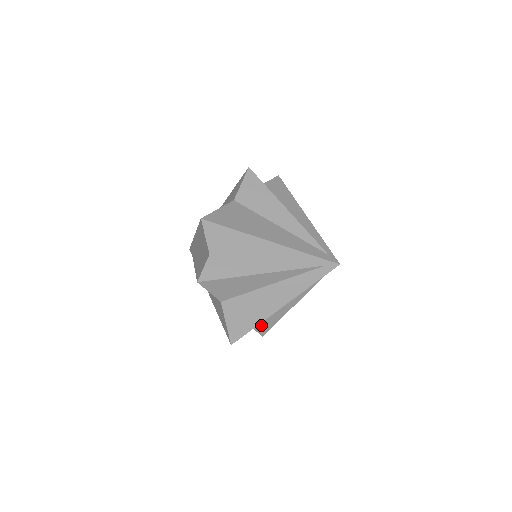
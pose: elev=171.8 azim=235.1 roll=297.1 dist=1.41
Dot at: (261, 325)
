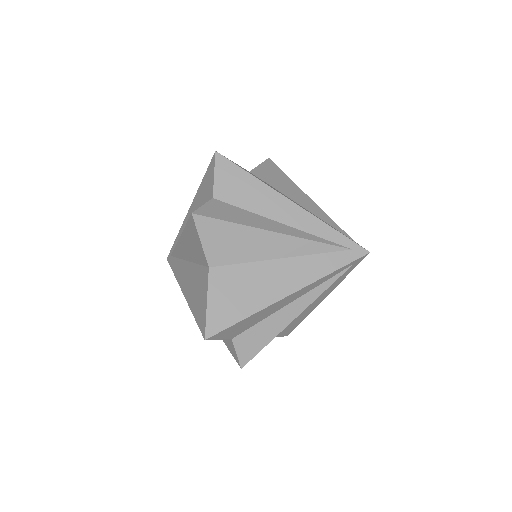
Dot at: (246, 342)
